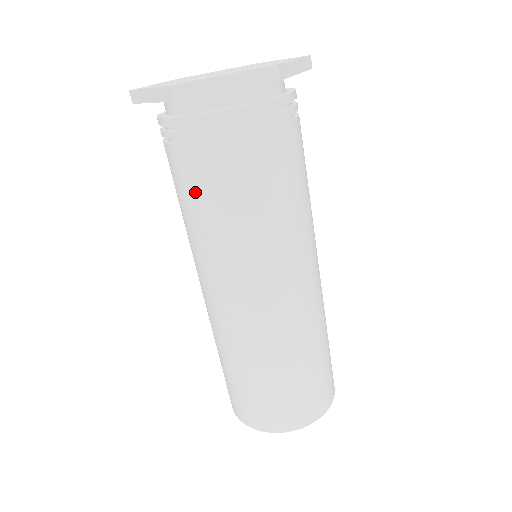
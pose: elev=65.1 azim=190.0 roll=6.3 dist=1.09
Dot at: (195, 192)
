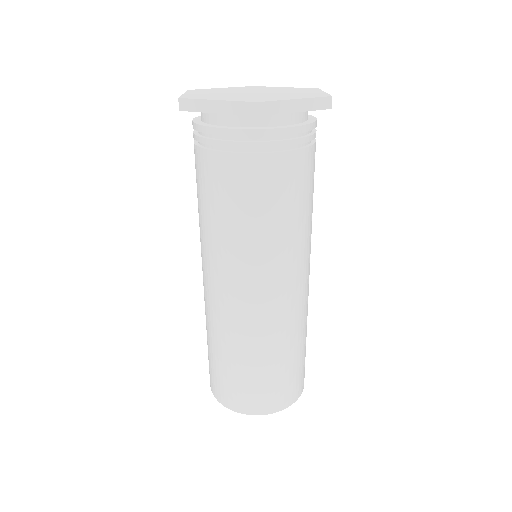
Dot at: (243, 197)
